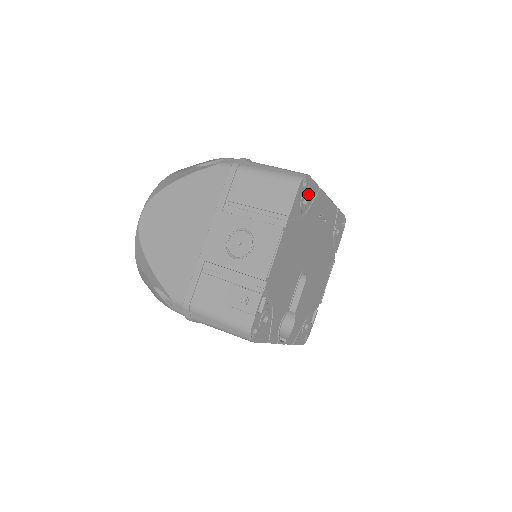
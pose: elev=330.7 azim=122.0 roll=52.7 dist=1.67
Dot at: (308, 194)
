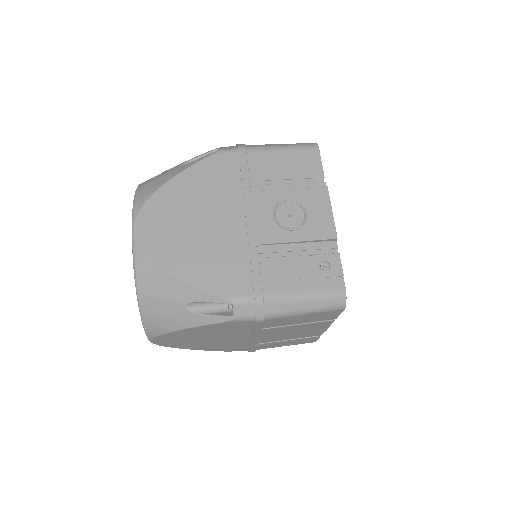
Dot at: occluded
